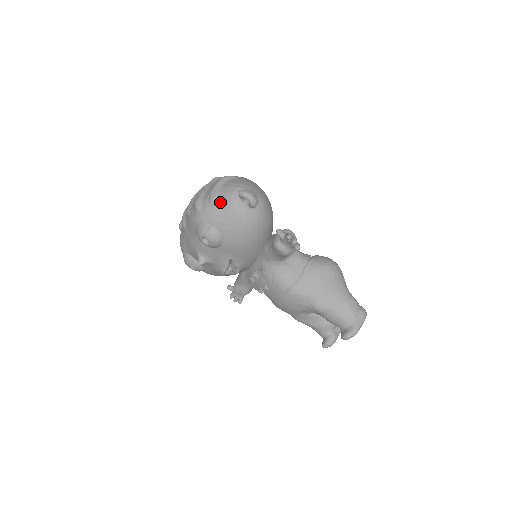
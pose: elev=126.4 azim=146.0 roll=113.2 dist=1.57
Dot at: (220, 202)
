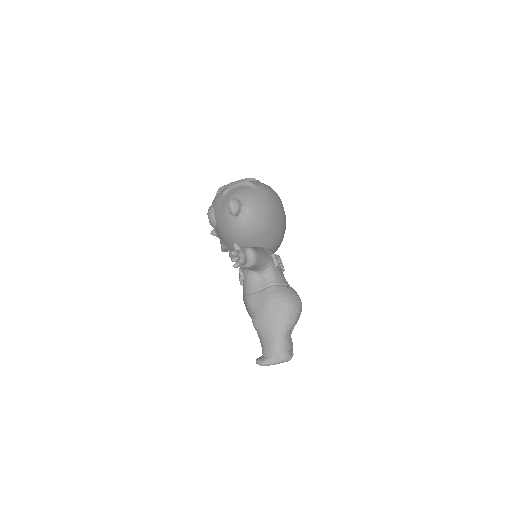
Dot at: (224, 197)
